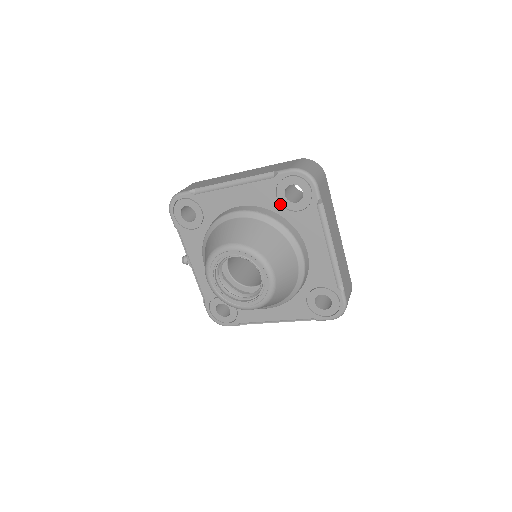
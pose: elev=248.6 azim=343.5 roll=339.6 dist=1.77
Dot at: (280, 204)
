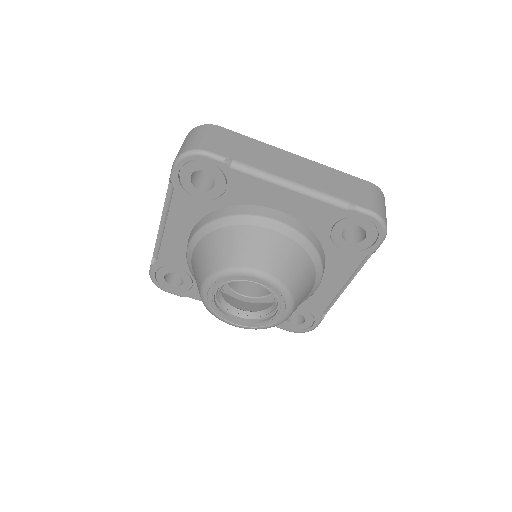
Dot at: (207, 201)
